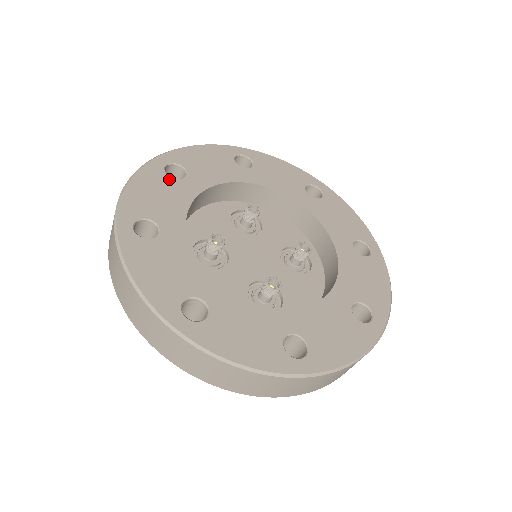
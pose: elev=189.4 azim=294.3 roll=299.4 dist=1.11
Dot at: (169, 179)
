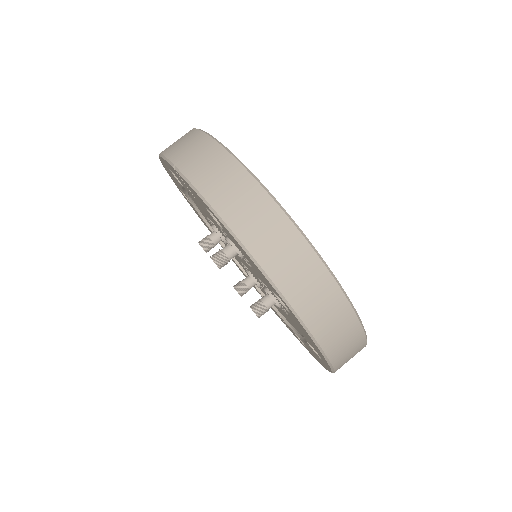
Dot at: occluded
